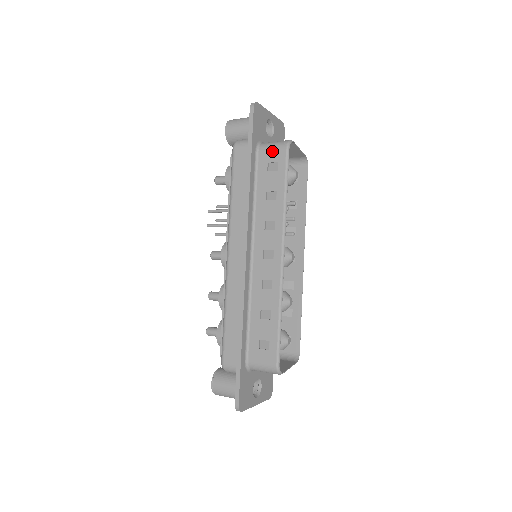
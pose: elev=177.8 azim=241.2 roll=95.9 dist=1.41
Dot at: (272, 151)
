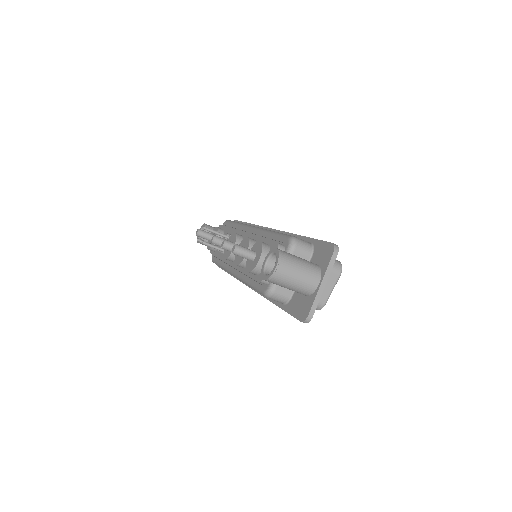
Dot at: occluded
